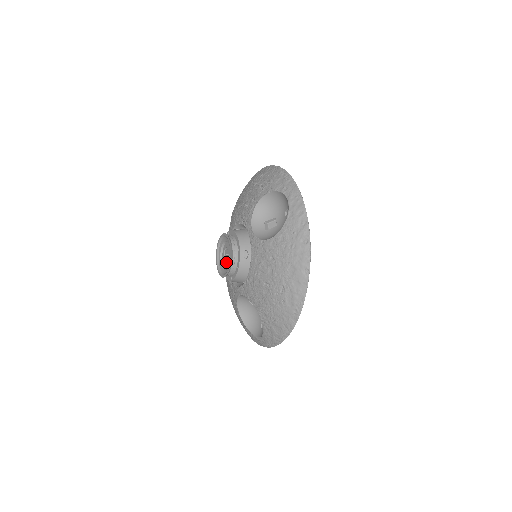
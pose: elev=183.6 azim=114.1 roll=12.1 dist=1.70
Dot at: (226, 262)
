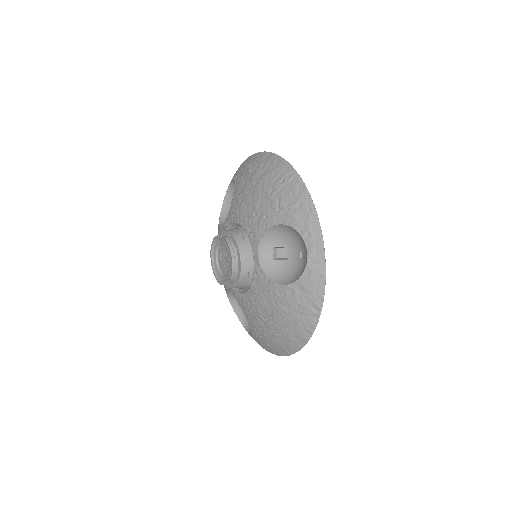
Dot at: (222, 265)
